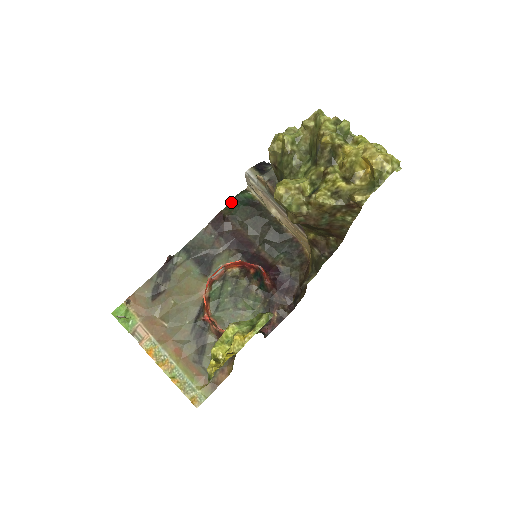
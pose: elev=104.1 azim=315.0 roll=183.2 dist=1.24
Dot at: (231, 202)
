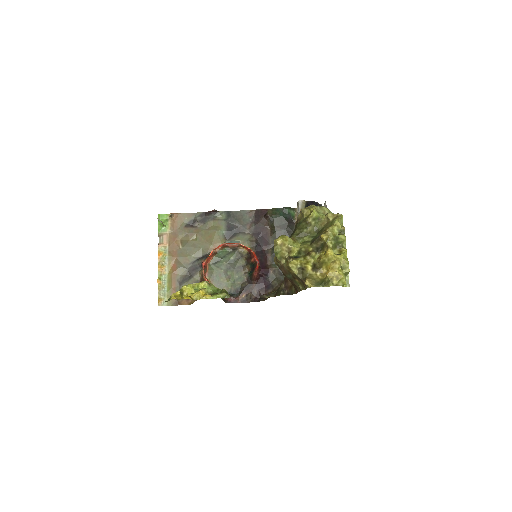
Dot at: (279, 209)
